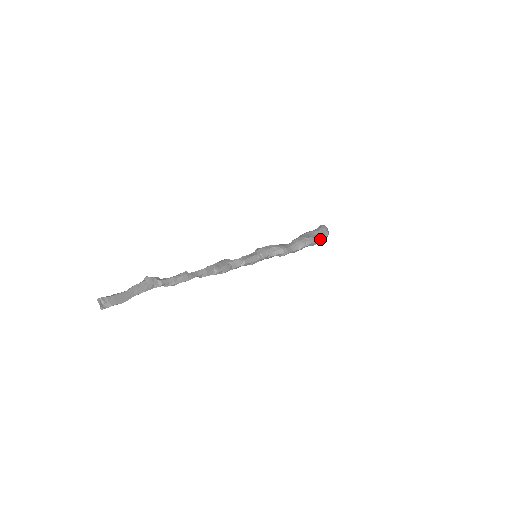
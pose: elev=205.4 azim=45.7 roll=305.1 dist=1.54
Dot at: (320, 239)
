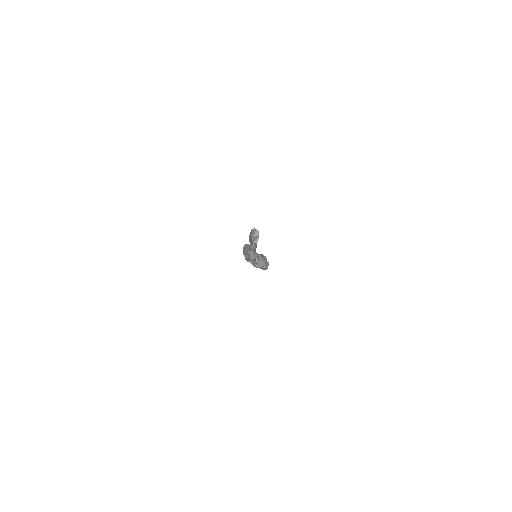
Dot at: occluded
